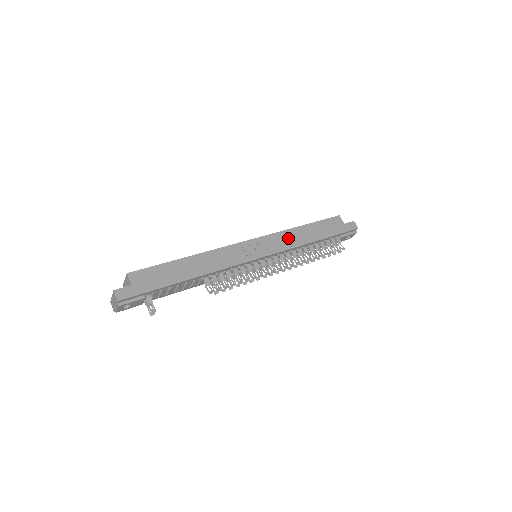
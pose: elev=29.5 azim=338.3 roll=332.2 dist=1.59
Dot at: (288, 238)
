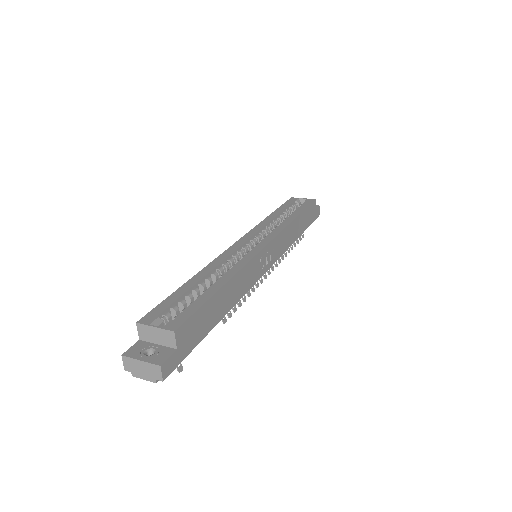
Dot at: (287, 236)
